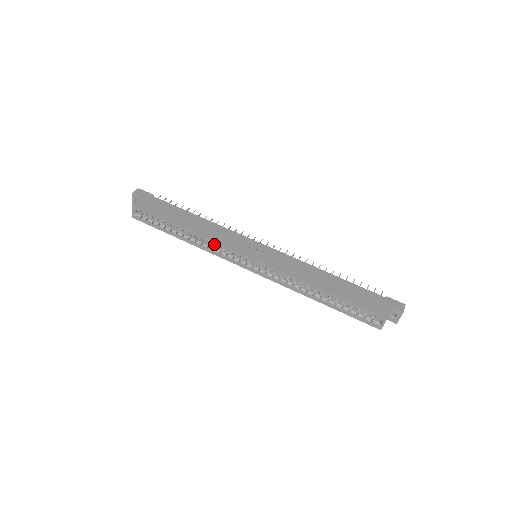
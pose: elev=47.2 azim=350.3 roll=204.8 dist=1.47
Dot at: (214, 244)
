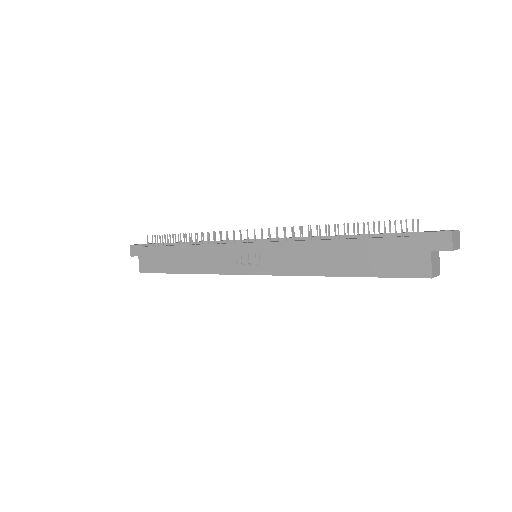
Dot at: occluded
